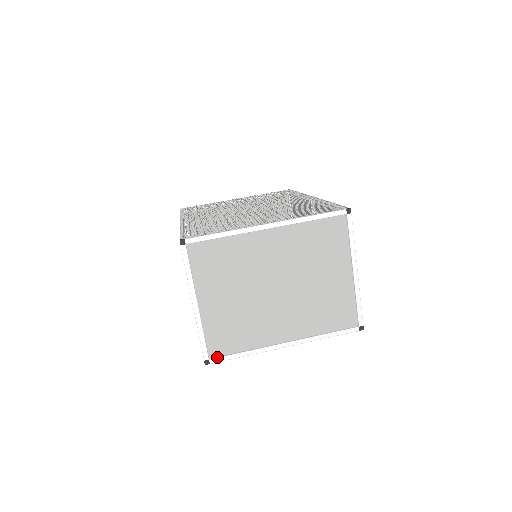
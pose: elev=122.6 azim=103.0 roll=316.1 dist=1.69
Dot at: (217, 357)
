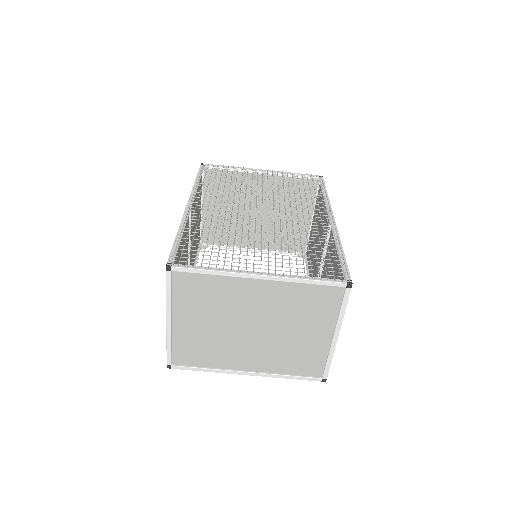
Dot at: (179, 365)
